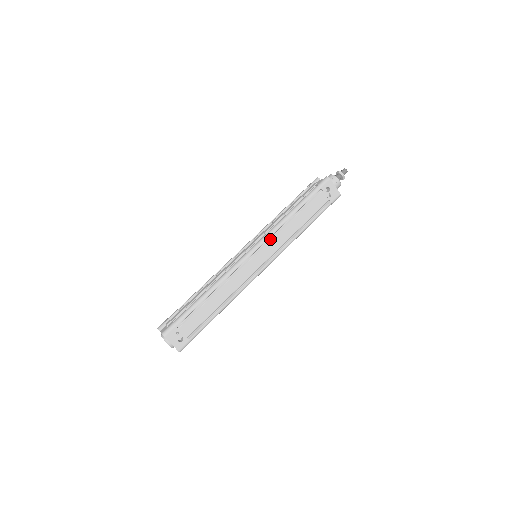
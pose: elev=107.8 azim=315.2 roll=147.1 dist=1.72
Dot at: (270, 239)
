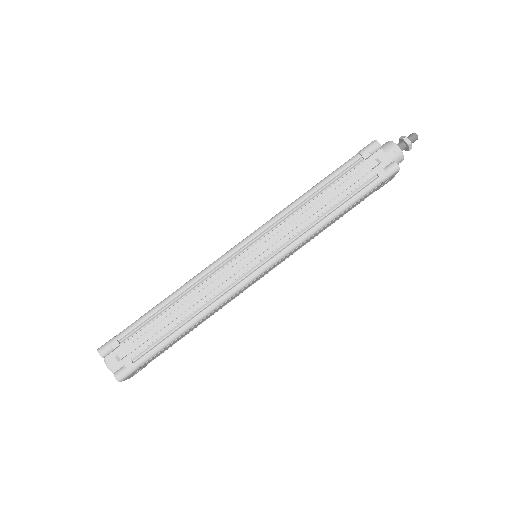
Dot at: (290, 252)
